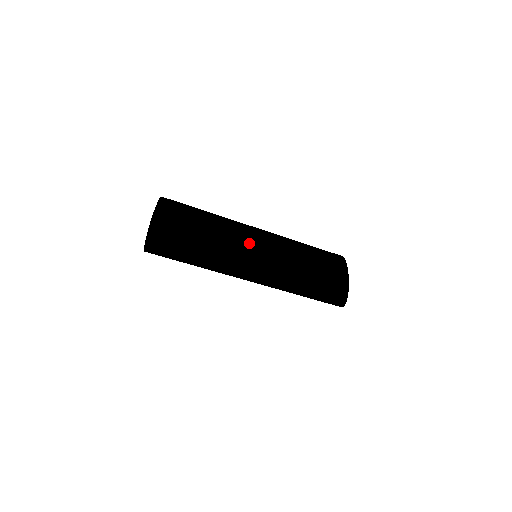
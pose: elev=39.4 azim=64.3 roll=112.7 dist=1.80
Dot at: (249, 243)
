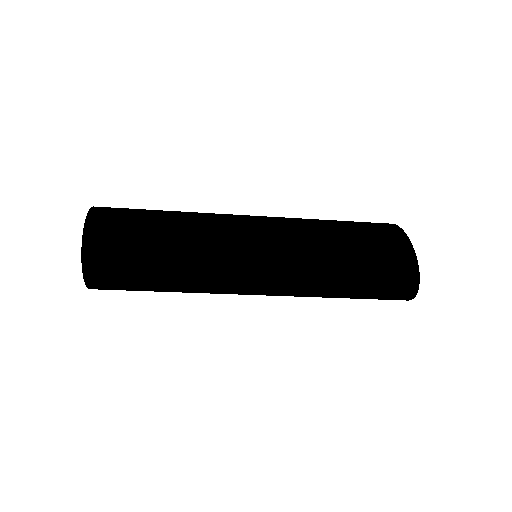
Dot at: (230, 242)
